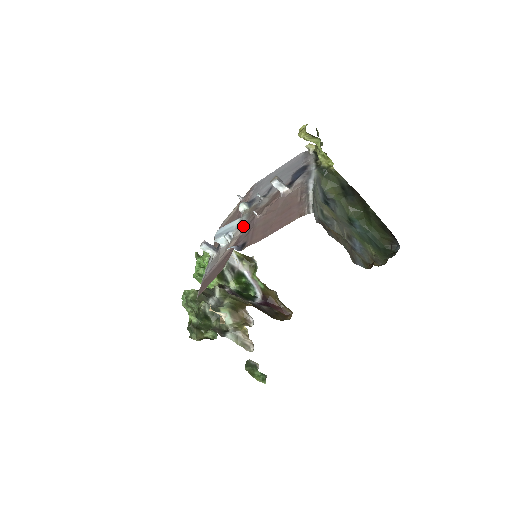
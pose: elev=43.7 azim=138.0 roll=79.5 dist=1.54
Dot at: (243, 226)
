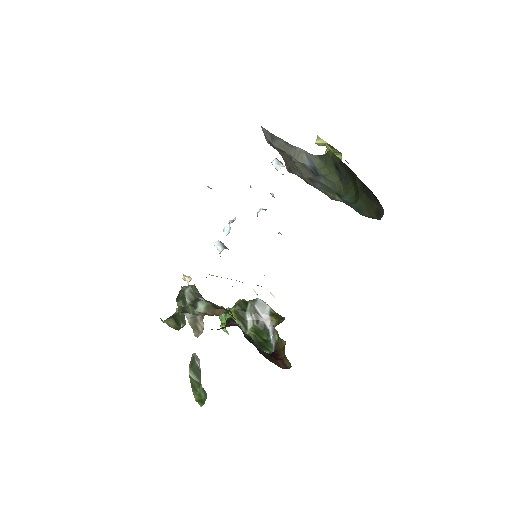
Dot at: occluded
